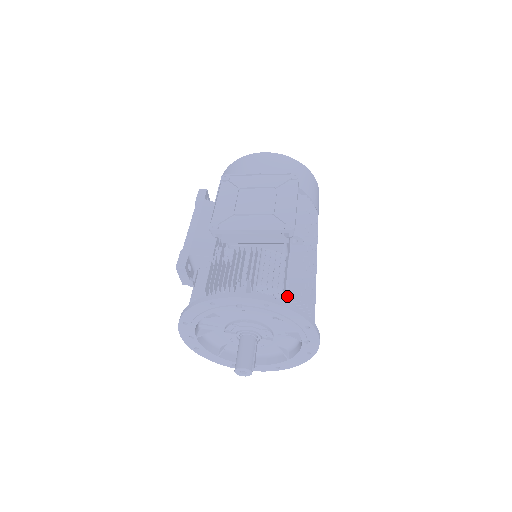
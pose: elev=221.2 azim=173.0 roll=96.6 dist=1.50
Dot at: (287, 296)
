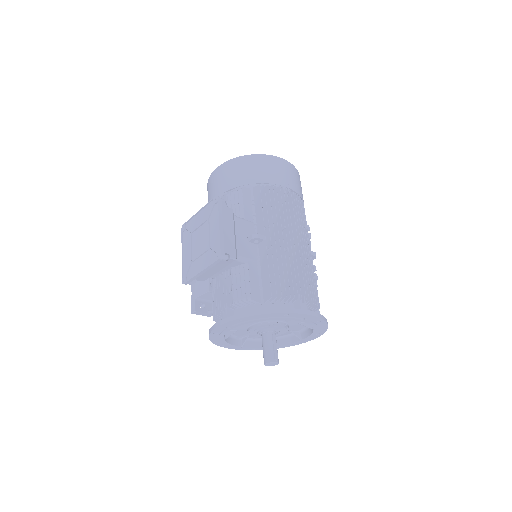
Dot at: (263, 297)
